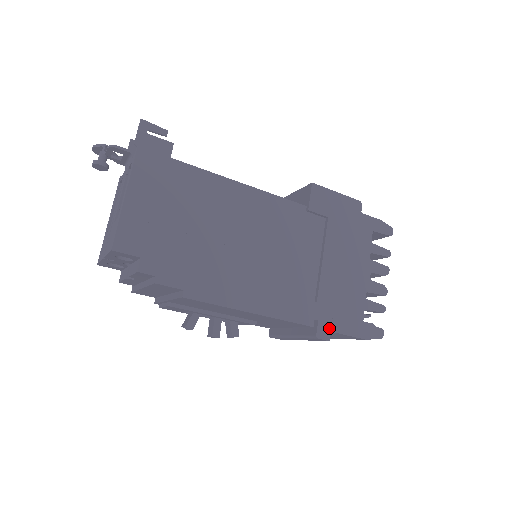
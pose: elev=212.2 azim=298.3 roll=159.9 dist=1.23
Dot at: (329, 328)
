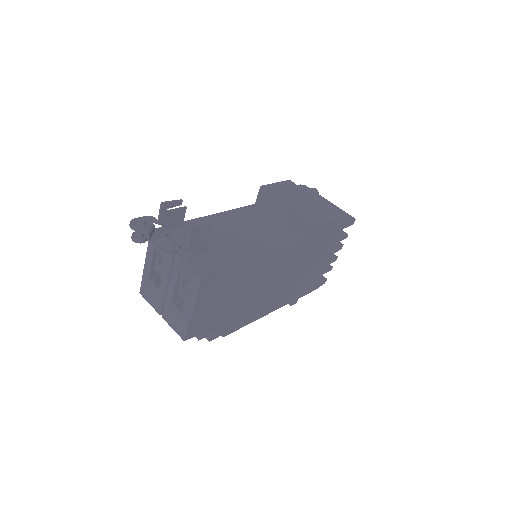
Dot at: (298, 298)
